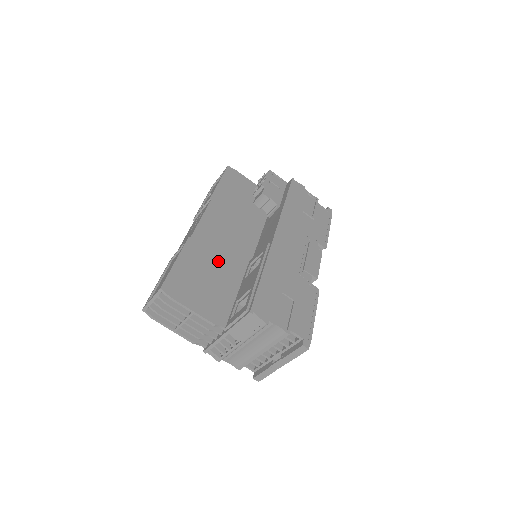
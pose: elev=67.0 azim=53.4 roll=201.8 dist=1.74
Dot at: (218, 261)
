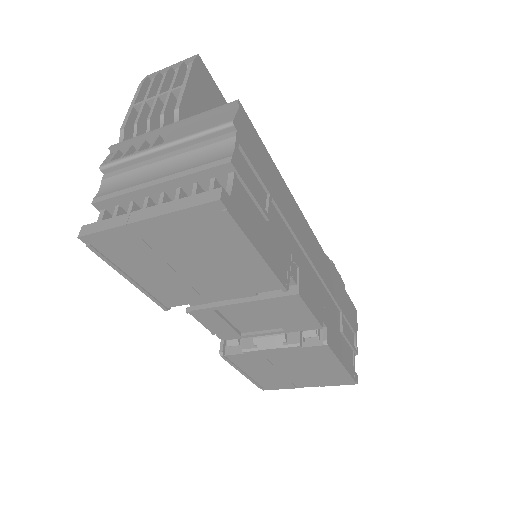
Dot at: occluded
